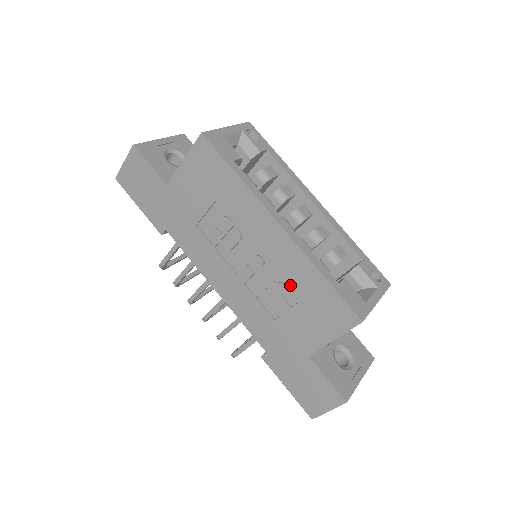
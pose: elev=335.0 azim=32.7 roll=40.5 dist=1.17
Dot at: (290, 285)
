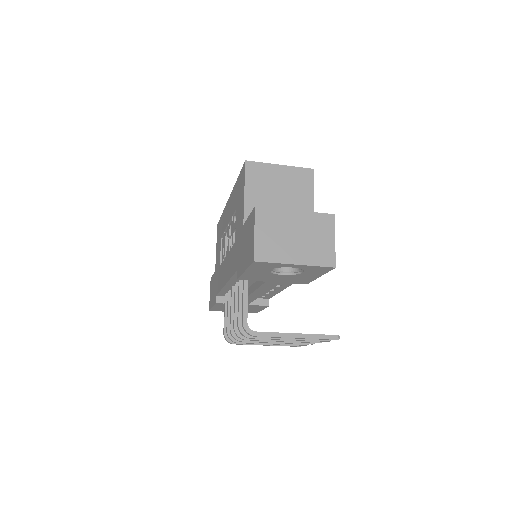
Dot at: (234, 211)
